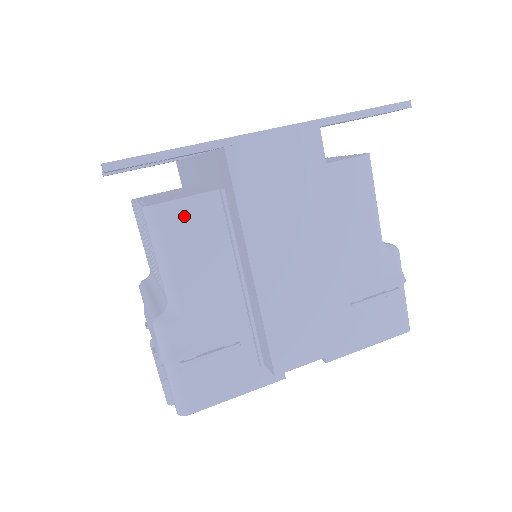
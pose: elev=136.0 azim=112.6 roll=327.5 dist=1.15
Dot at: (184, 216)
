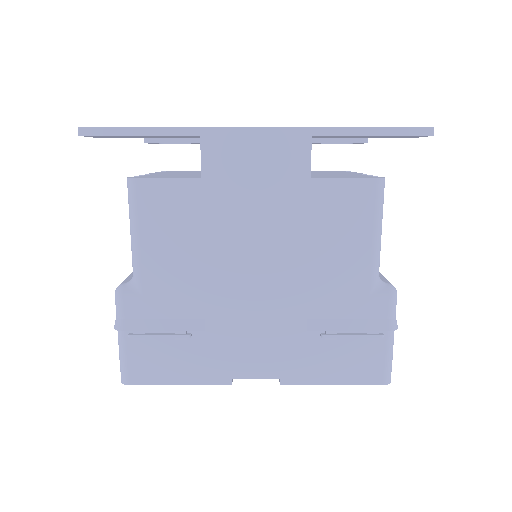
Dot at: (162, 196)
